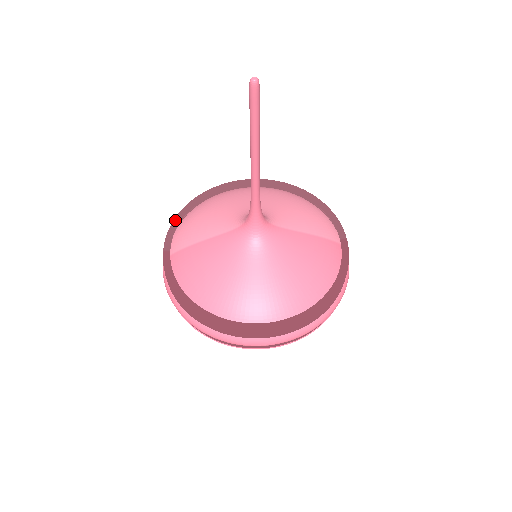
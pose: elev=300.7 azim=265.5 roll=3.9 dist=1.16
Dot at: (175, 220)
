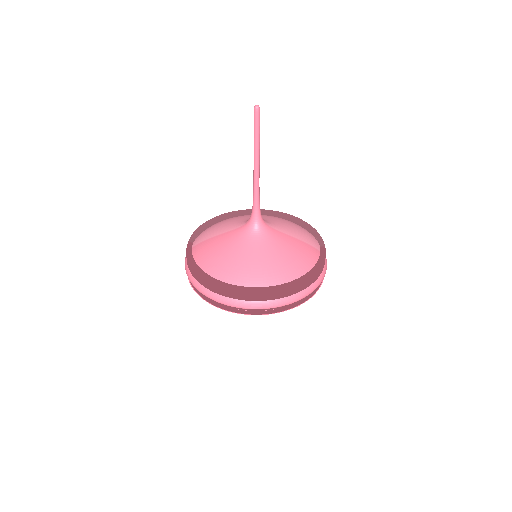
Dot at: (200, 226)
